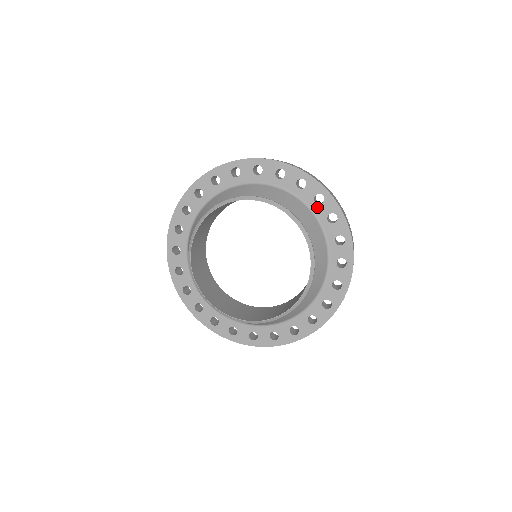
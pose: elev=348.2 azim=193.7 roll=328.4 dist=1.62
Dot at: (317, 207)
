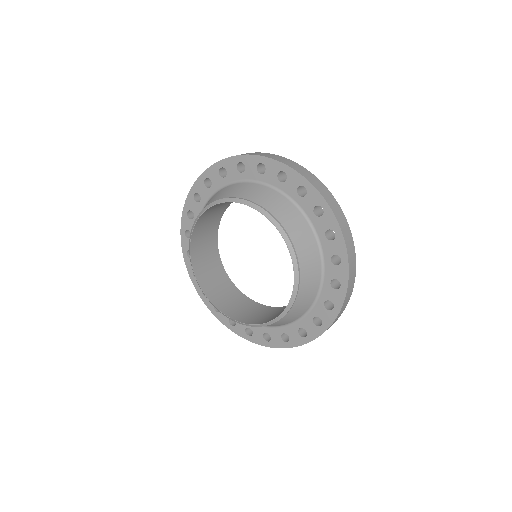
Dot at: (325, 242)
